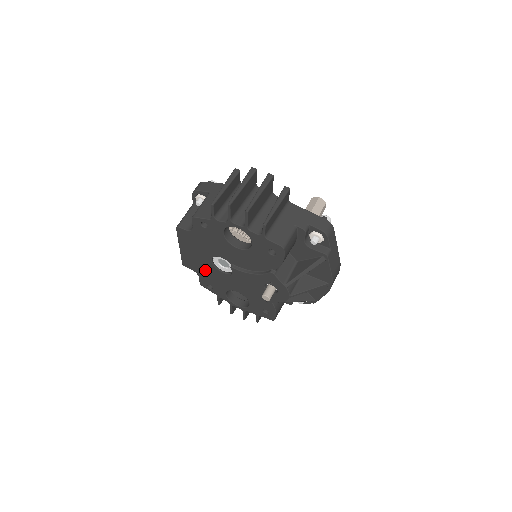
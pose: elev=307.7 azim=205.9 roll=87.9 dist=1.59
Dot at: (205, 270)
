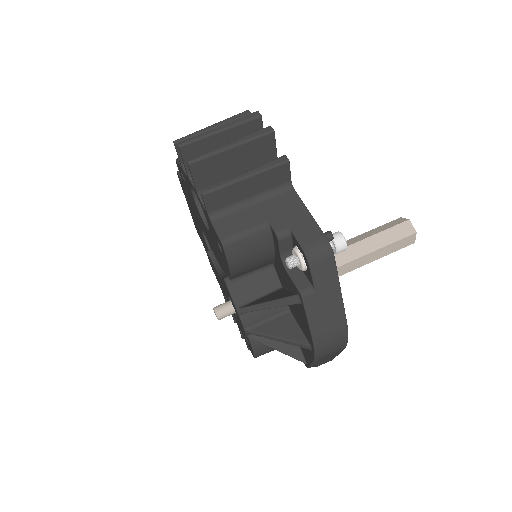
Dot at: occluded
